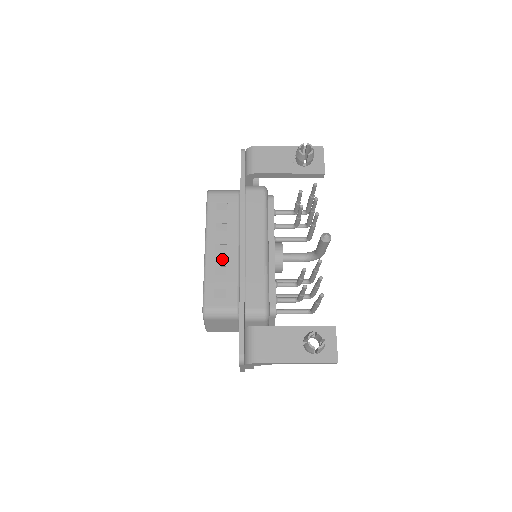
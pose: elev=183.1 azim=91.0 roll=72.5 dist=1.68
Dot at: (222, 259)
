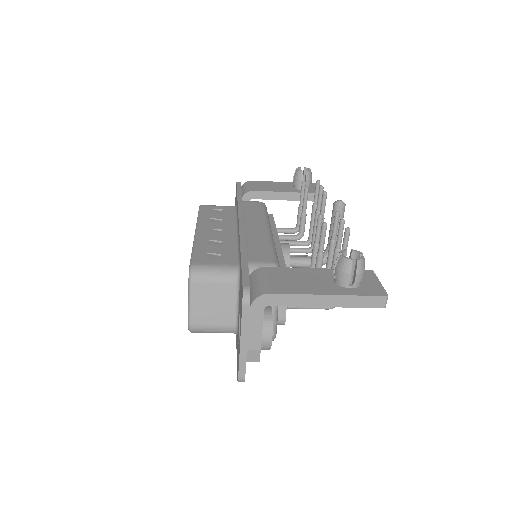
Dot at: (216, 236)
